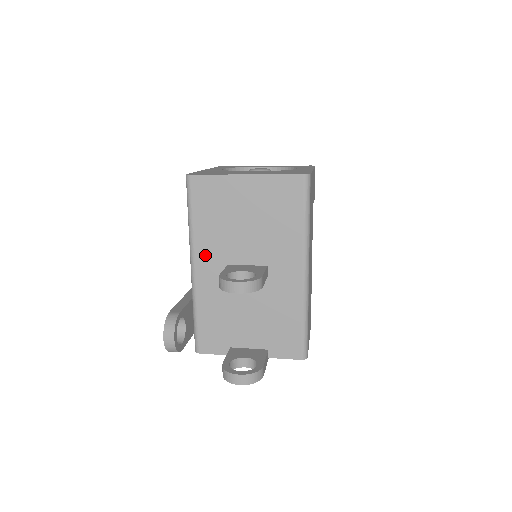
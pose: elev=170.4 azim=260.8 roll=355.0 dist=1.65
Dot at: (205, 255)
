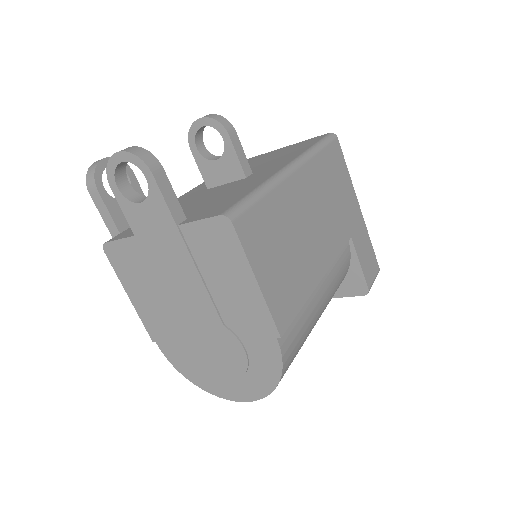
Dot at: (201, 187)
